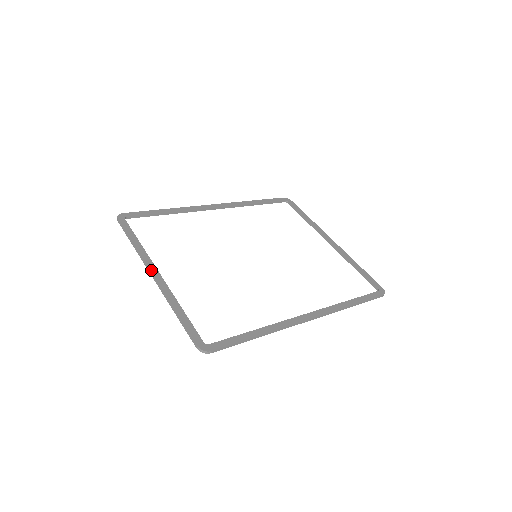
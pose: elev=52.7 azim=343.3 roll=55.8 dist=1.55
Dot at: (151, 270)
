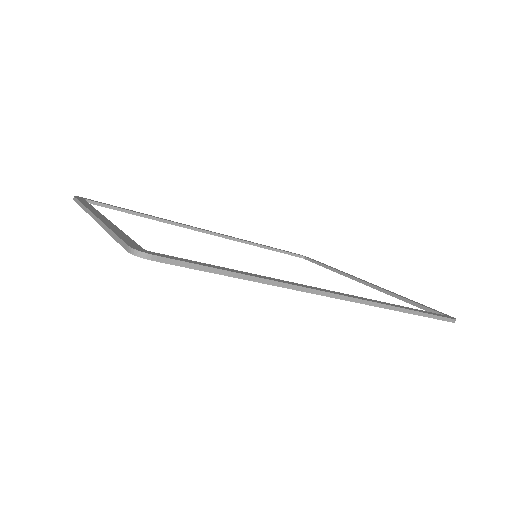
Dot at: (94, 213)
